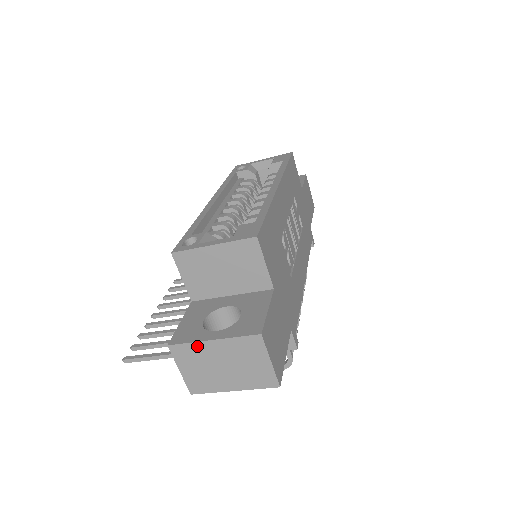
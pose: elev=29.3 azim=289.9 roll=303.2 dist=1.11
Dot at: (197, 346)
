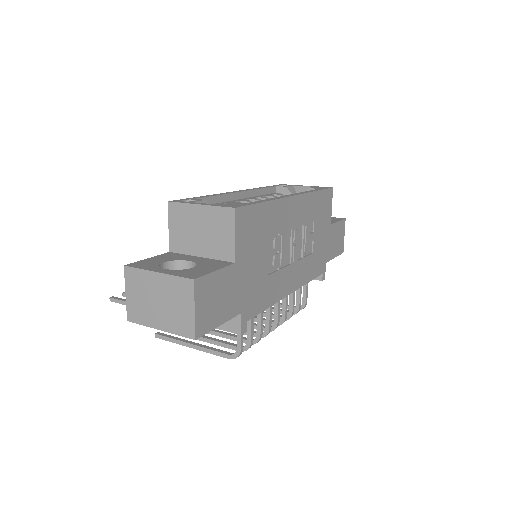
Dot at: (144, 274)
